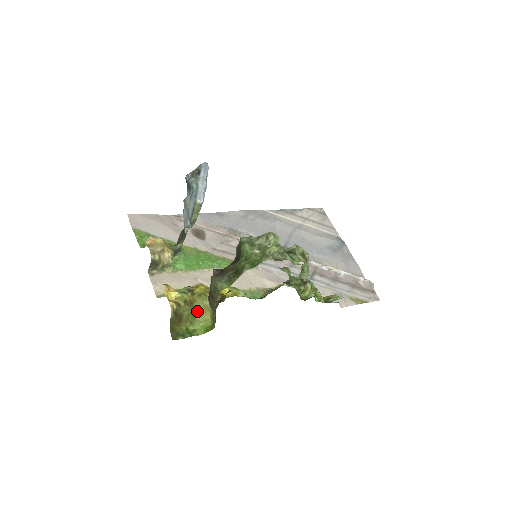
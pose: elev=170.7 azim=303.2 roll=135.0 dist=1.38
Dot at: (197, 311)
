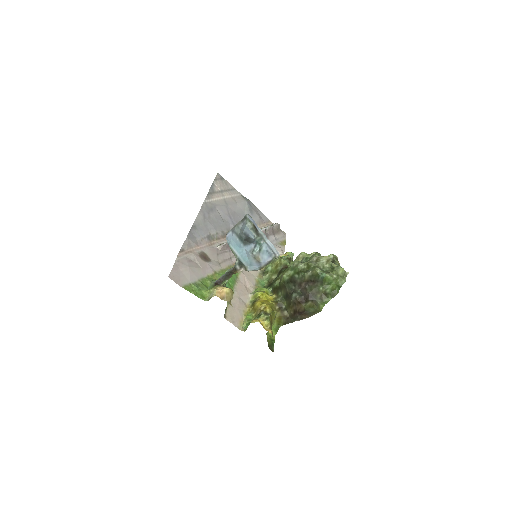
Dot at: occluded
